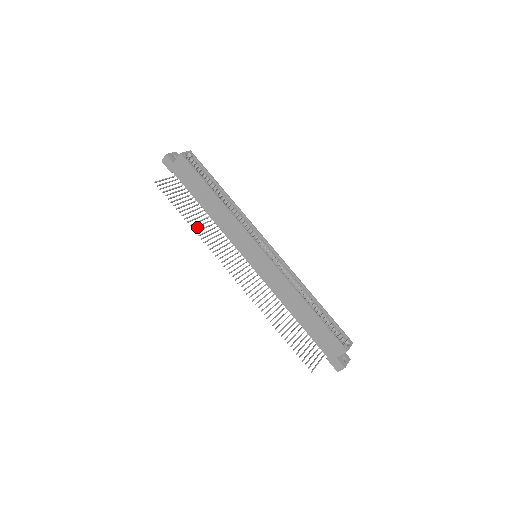
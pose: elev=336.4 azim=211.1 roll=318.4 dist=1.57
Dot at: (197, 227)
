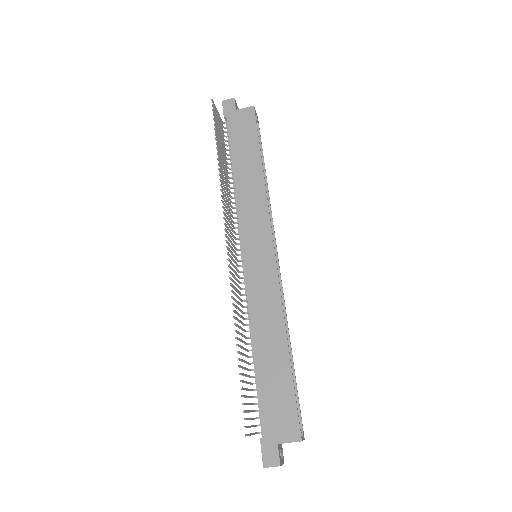
Dot at: (221, 173)
